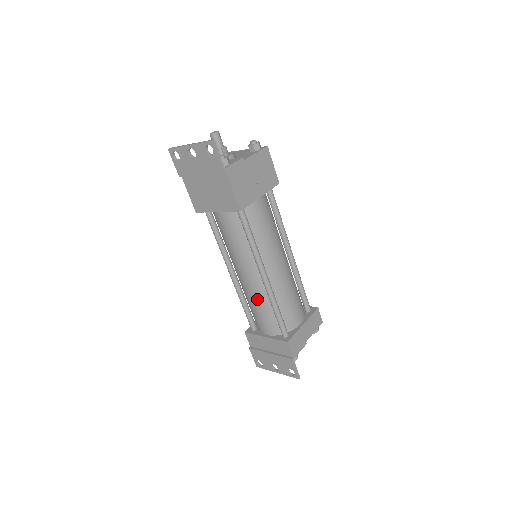
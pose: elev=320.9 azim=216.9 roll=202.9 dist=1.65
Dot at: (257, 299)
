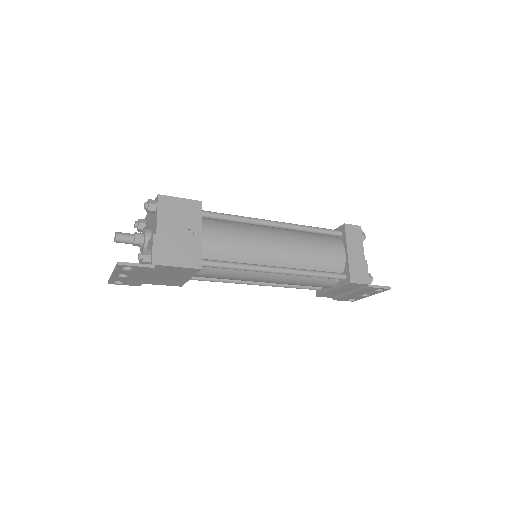
Dot at: (294, 282)
